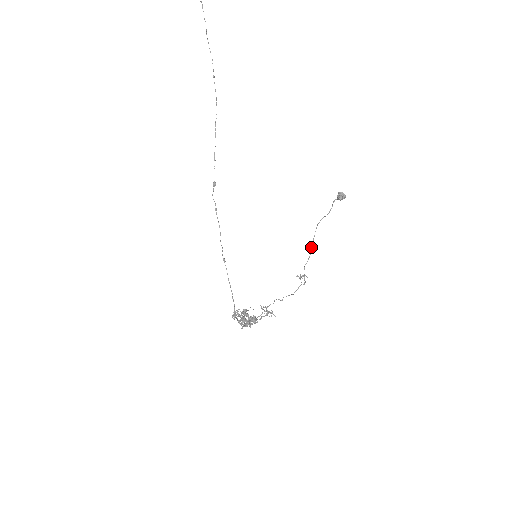
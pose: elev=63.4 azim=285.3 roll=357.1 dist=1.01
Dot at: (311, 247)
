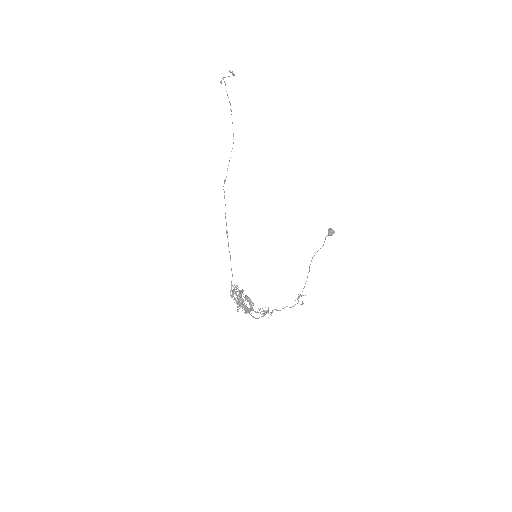
Dot at: occluded
